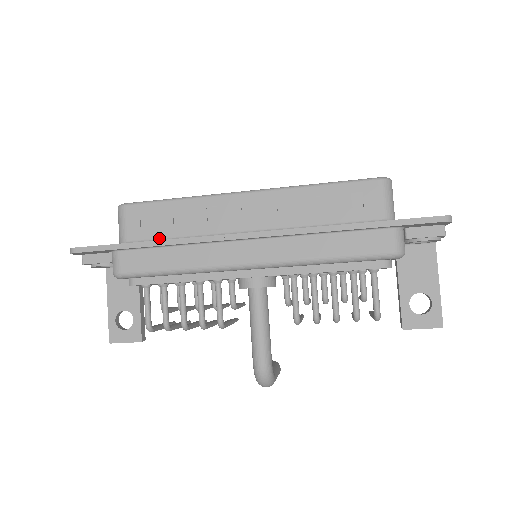
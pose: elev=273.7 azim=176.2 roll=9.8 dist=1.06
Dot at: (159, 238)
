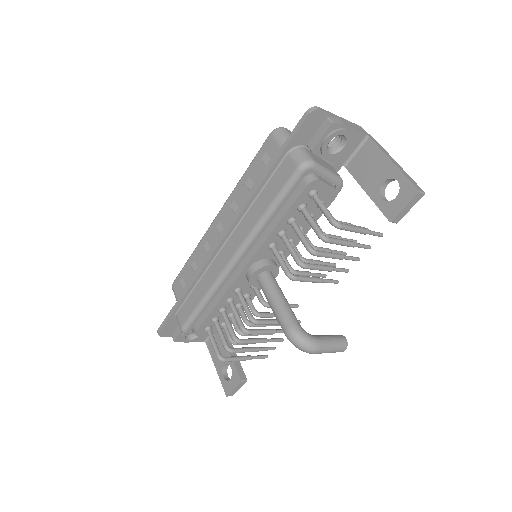
Dot at: occluded
